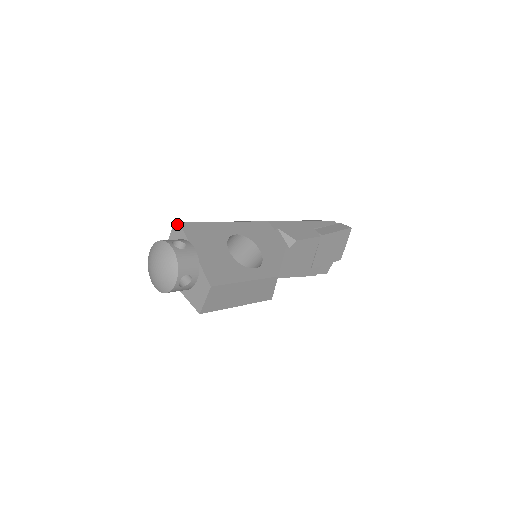
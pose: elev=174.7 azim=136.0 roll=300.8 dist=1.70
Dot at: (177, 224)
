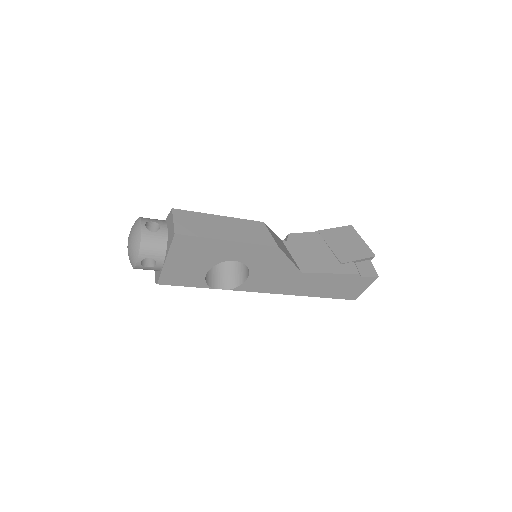
Dot at: occluded
